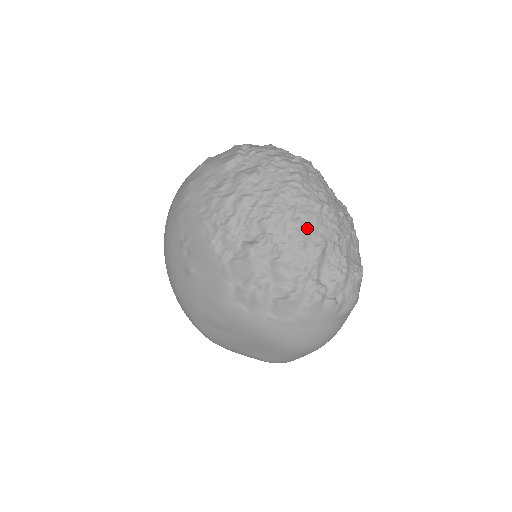
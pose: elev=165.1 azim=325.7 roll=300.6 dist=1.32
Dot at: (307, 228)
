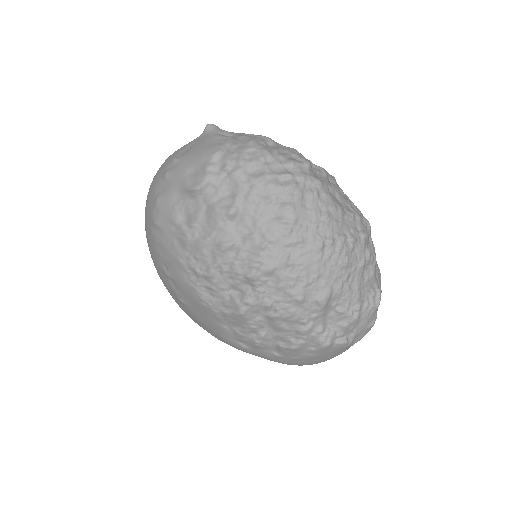
Dot at: (305, 280)
